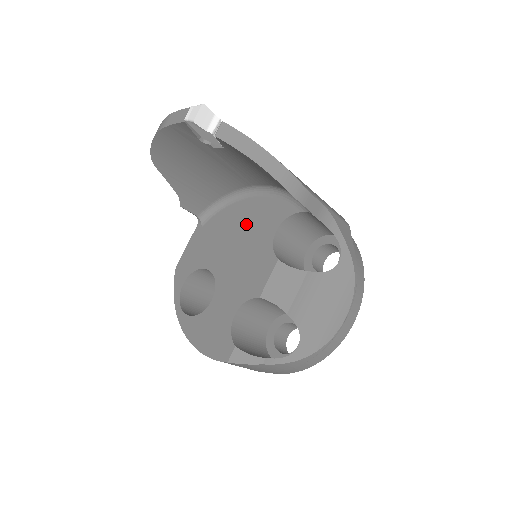
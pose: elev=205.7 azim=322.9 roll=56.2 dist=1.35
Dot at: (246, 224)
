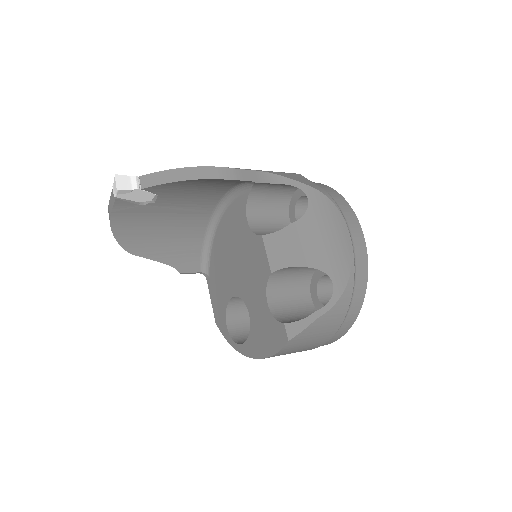
Dot at: (229, 240)
